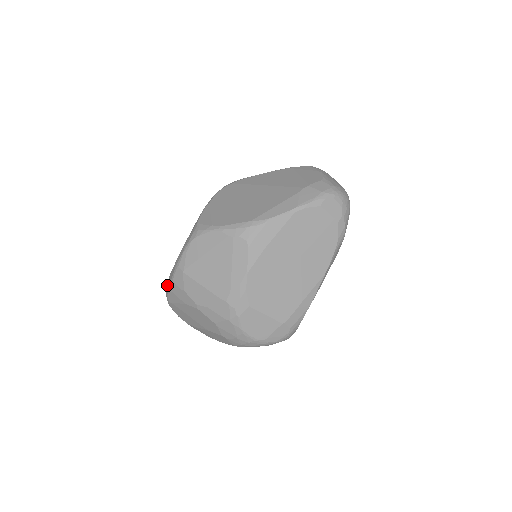
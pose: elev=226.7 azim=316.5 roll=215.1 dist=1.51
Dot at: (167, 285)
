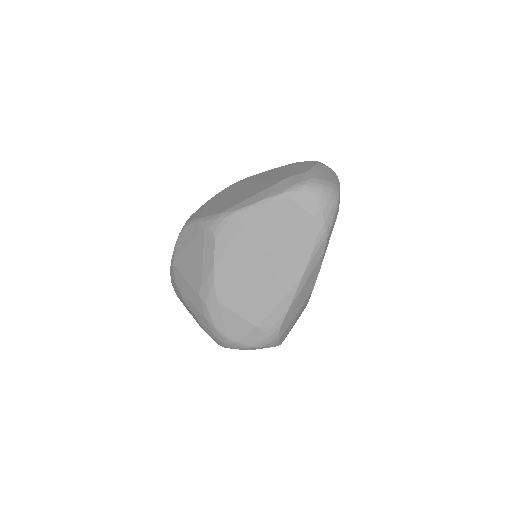
Dot at: occluded
